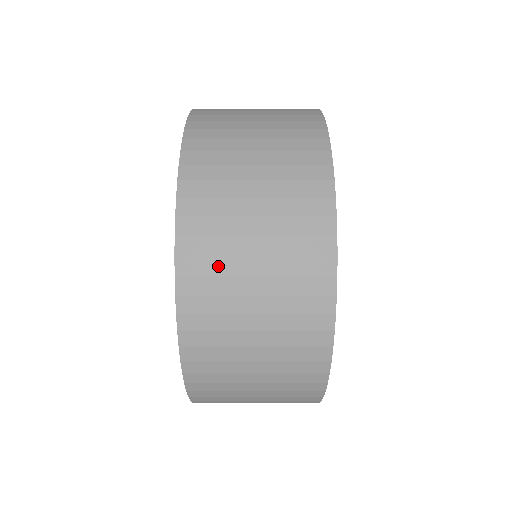
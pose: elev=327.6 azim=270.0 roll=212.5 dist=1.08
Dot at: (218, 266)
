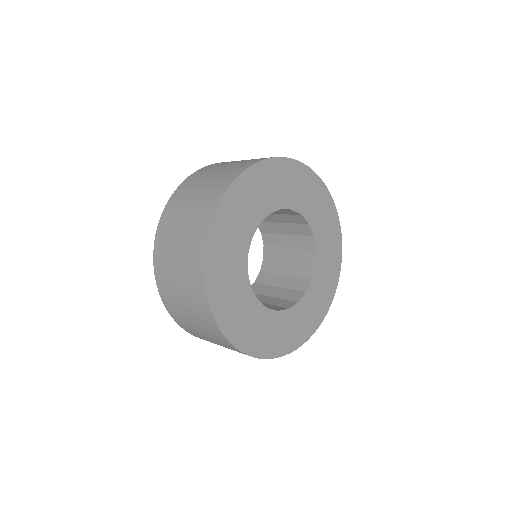
Dot at: occluded
